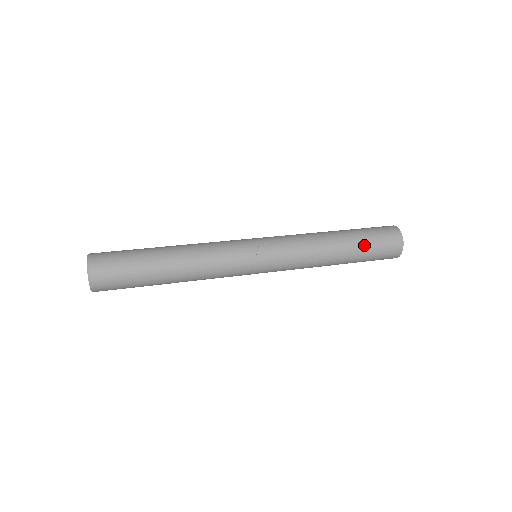
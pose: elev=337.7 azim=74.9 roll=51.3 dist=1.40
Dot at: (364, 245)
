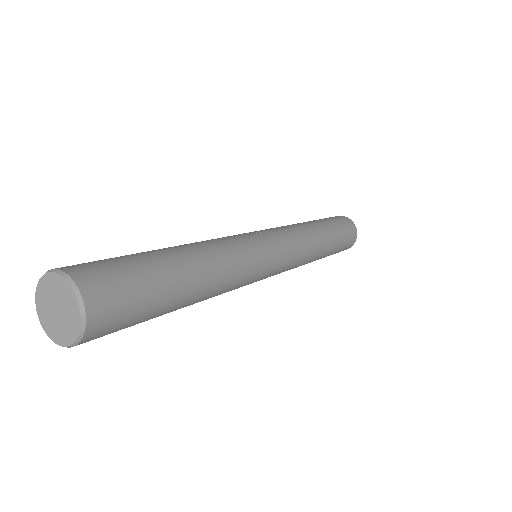
Dot at: (330, 222)
